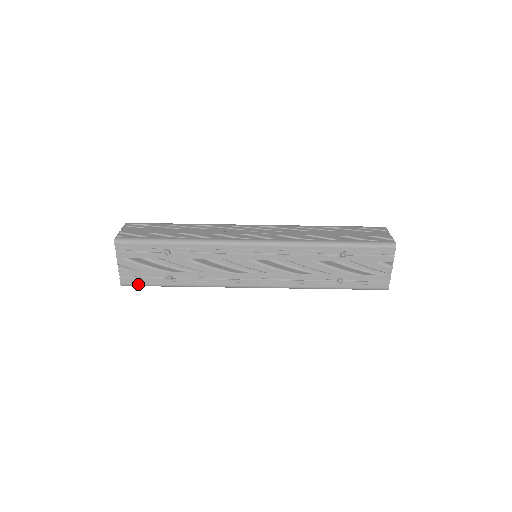
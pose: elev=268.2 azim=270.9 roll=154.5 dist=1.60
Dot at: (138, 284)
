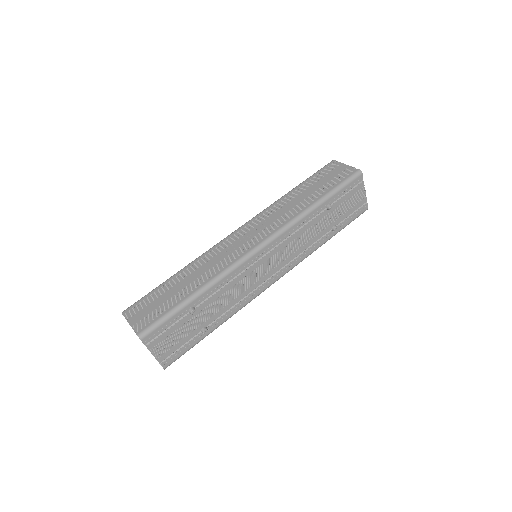
Dot at: (179, 356)
